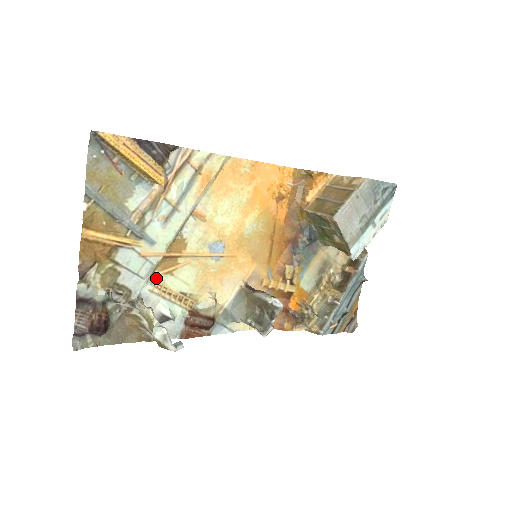
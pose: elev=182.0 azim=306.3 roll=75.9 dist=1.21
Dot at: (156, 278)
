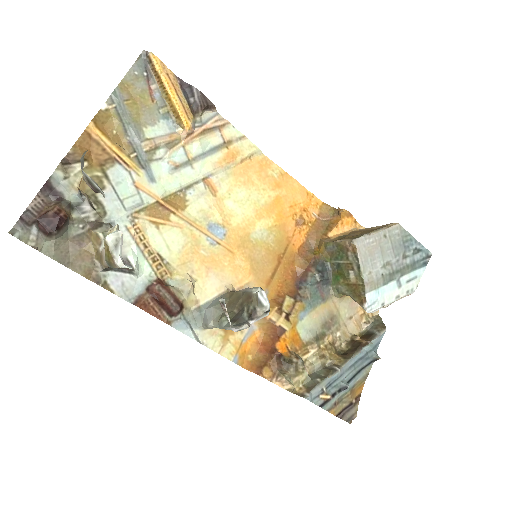
Dot at: (139, 220)
